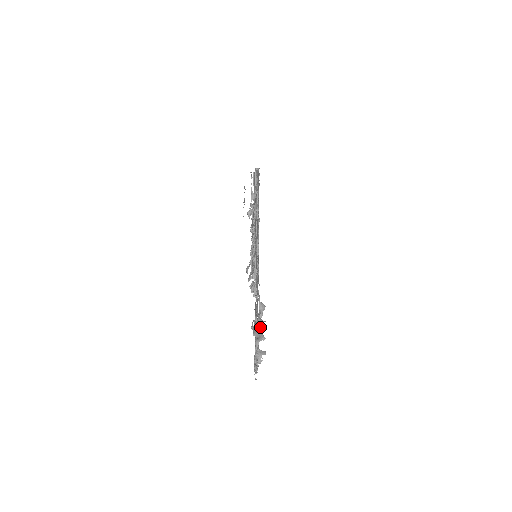
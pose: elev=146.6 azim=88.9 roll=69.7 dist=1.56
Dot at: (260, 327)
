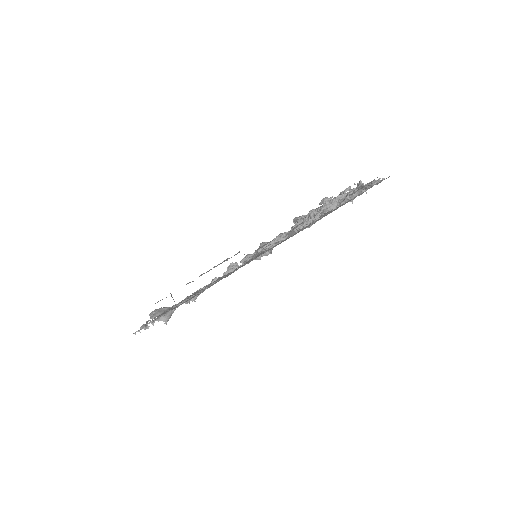
Dot at: occluded
